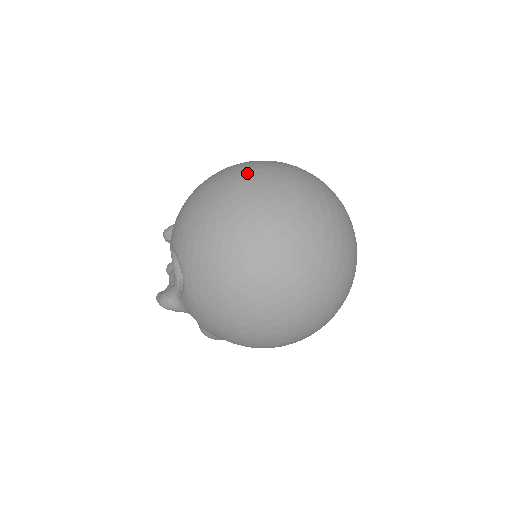
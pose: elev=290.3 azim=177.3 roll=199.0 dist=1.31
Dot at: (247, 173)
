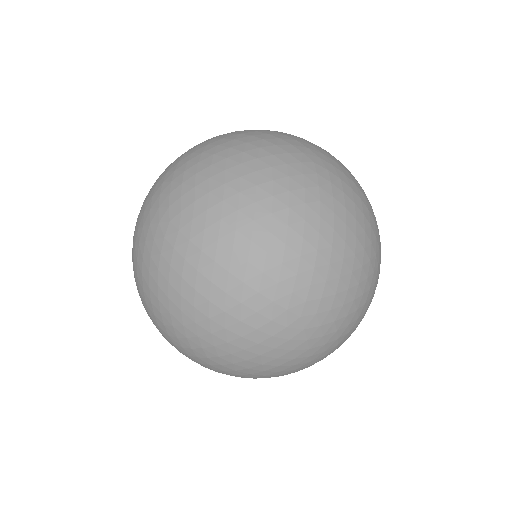
Dot at: (139, 292)
